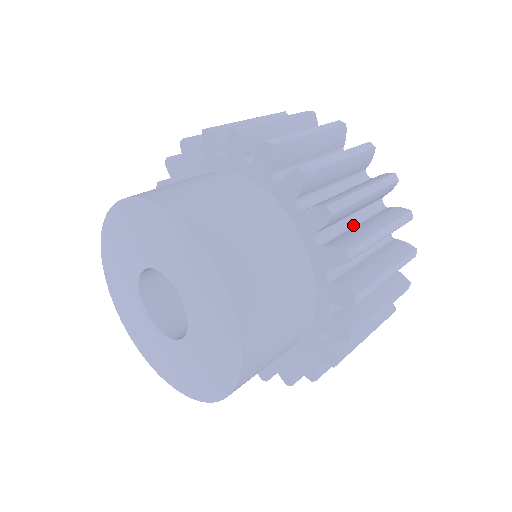
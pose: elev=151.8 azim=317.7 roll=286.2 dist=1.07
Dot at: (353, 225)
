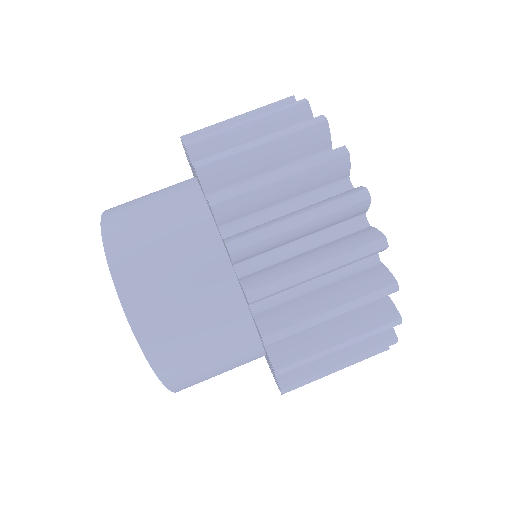
Dot at: (312, 288)
